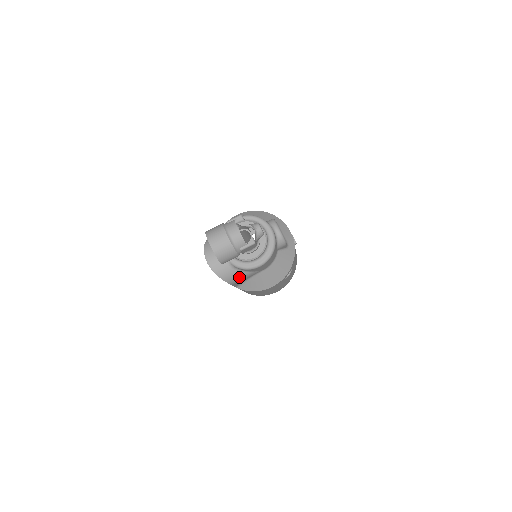
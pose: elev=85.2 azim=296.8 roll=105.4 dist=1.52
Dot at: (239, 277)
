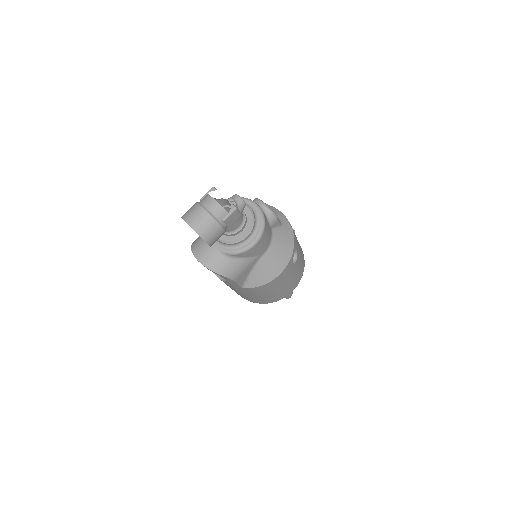
Dot at: (239, 268)
